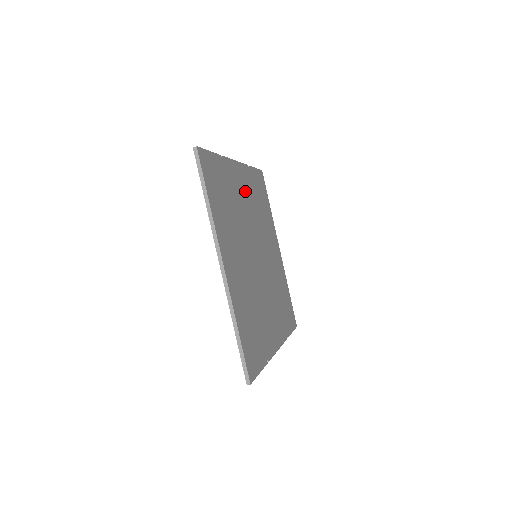
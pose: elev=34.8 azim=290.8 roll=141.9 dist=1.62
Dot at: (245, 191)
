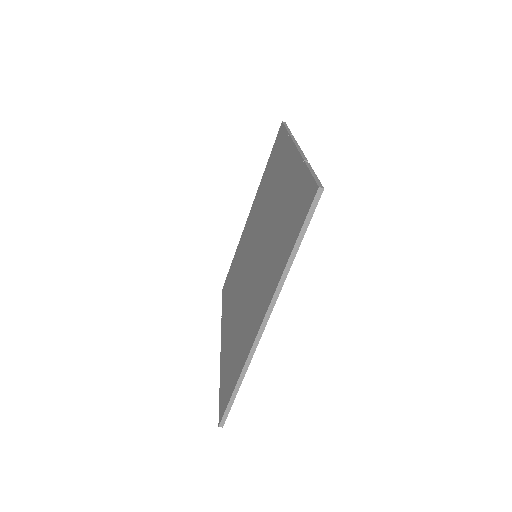
Dot at: occluded
